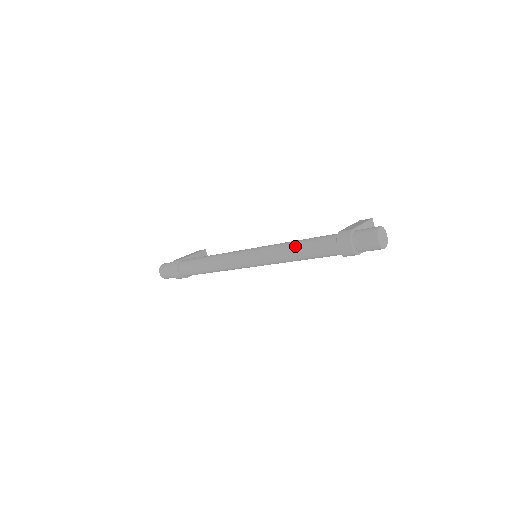
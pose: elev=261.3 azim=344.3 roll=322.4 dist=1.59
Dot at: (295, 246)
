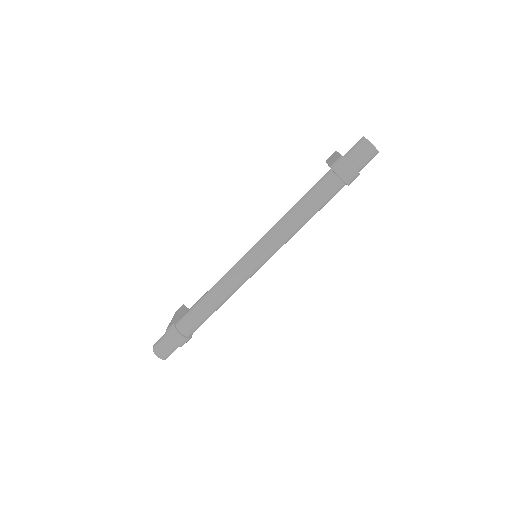
Dot at: (297, 210)
